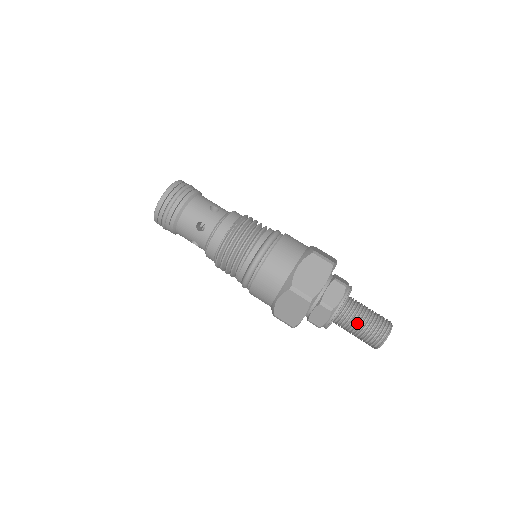
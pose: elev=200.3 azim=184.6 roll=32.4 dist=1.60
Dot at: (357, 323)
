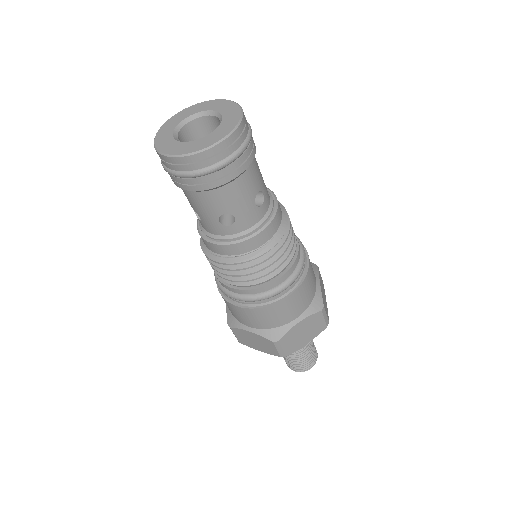
Dot at: (295, 356)
